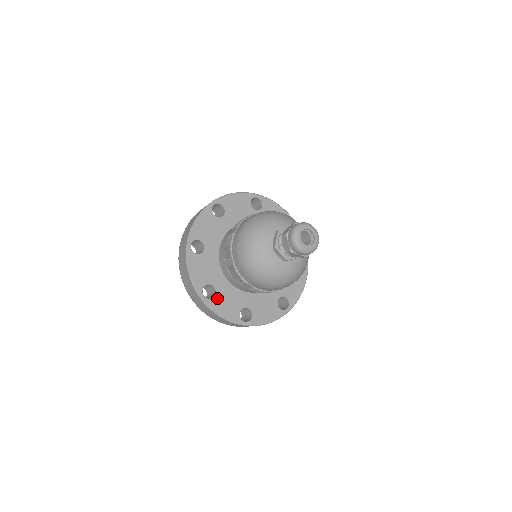
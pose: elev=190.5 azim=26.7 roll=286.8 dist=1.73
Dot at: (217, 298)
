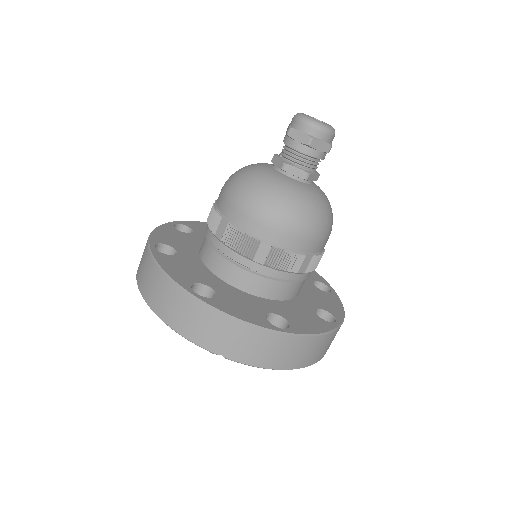
Dot at: (172, 258)
